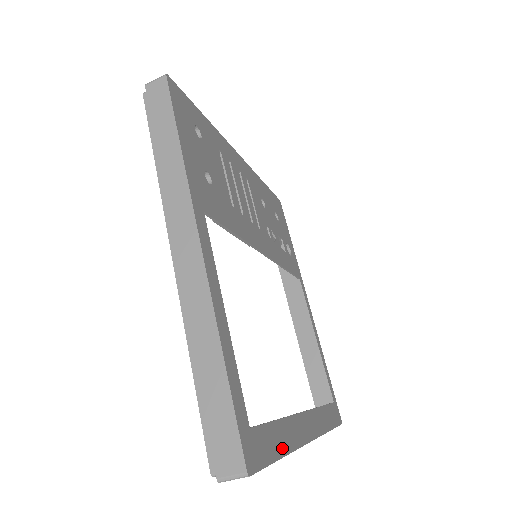
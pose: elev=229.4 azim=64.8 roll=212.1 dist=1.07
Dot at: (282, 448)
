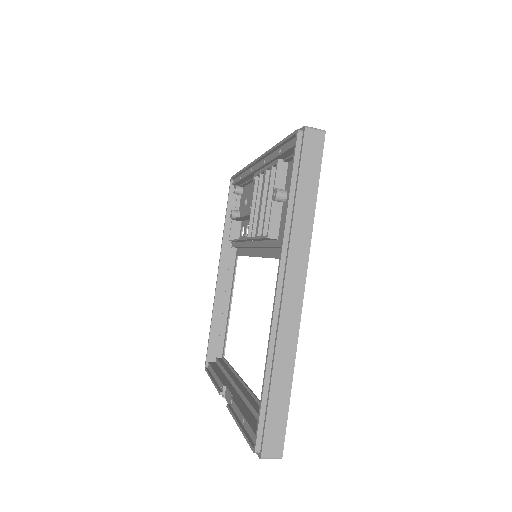
Dot at: occluded
